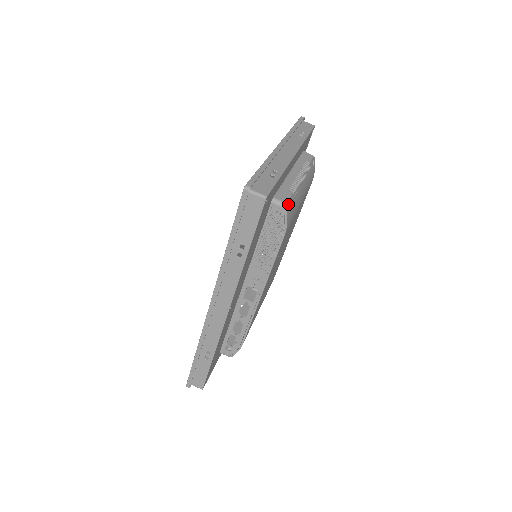
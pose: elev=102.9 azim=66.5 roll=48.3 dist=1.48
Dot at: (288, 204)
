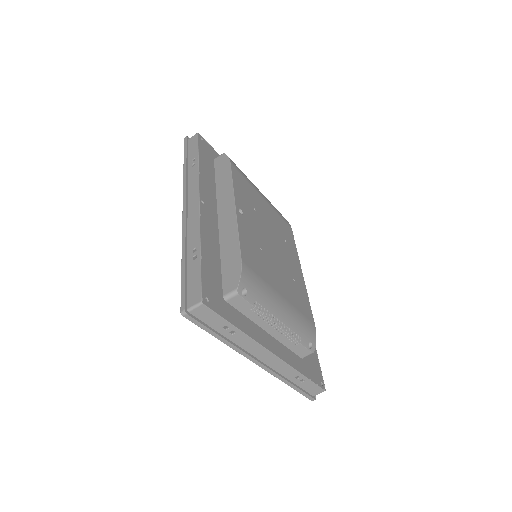
Dot at: (307, 344)
